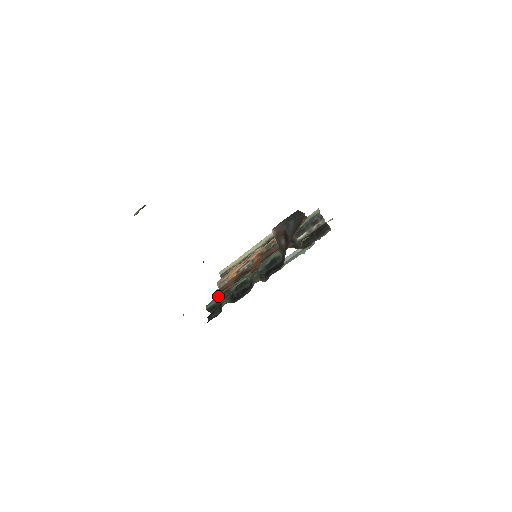
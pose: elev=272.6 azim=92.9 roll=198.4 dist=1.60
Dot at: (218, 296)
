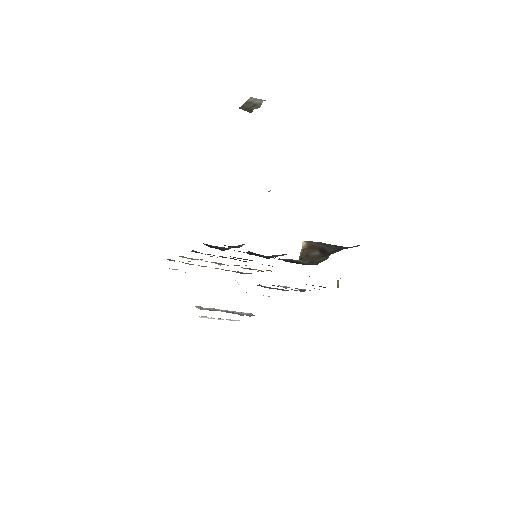
Dot at: occluded
